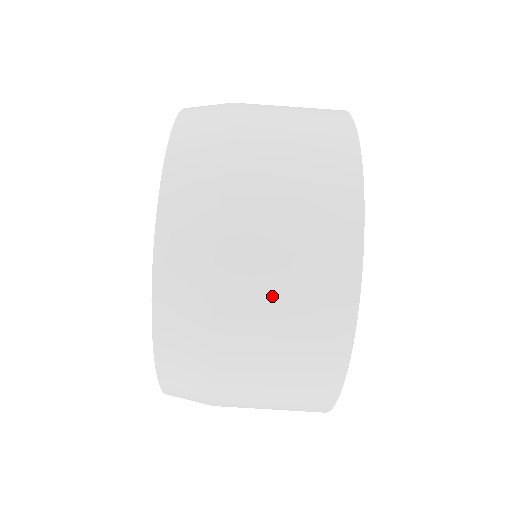
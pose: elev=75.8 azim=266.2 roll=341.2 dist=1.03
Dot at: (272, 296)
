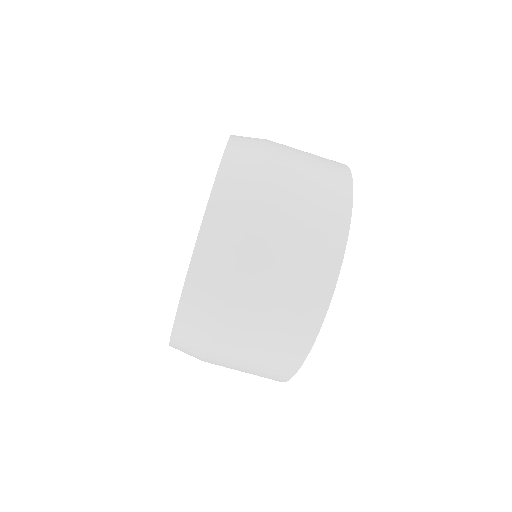
Dot at: (257, 330)
